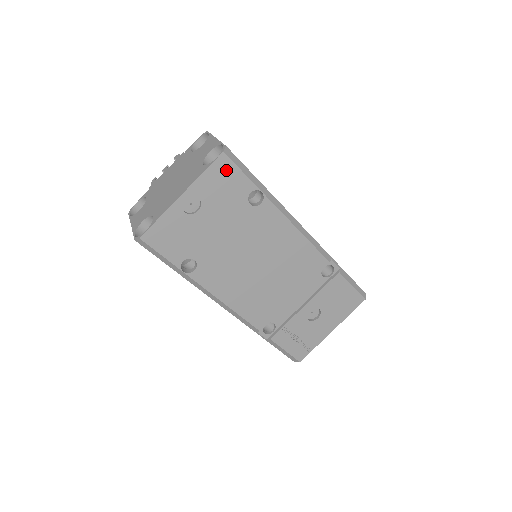
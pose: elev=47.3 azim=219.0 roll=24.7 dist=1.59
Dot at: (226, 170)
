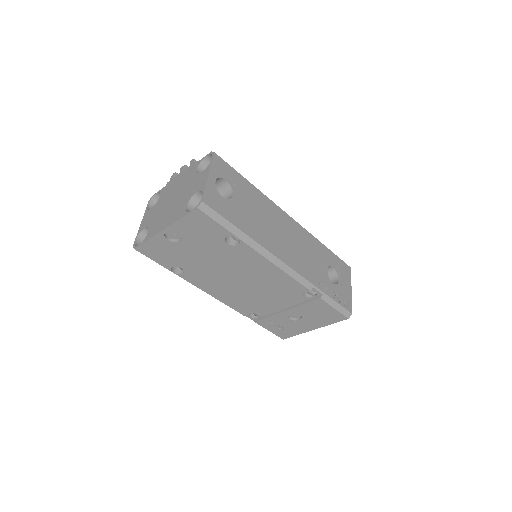
Dot at: (202, 220)
